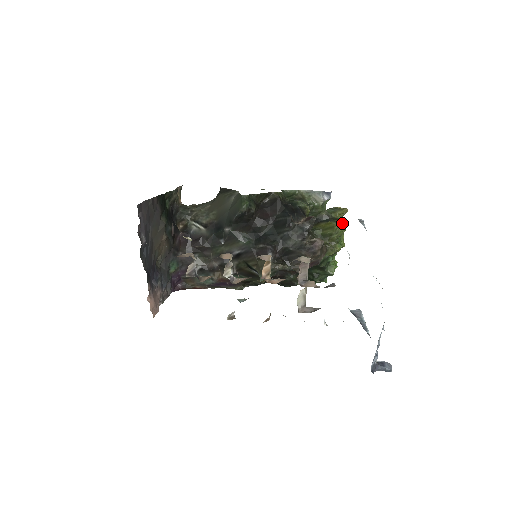
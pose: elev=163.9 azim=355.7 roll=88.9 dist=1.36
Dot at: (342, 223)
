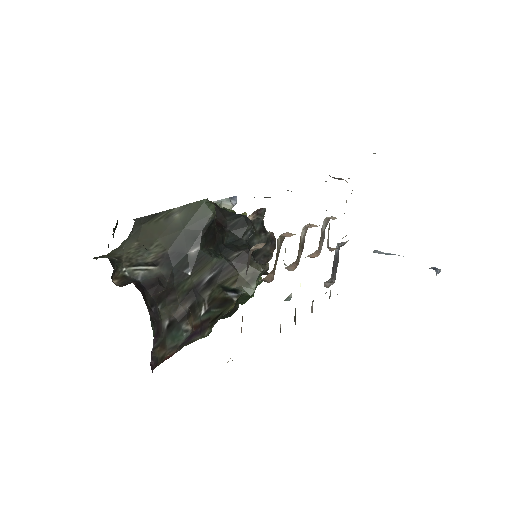
Dot at: occluded
